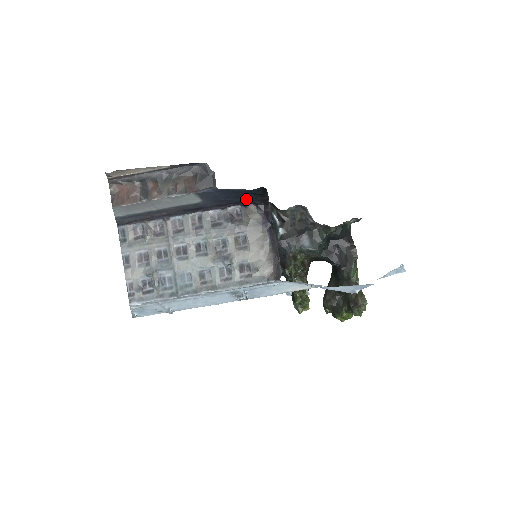
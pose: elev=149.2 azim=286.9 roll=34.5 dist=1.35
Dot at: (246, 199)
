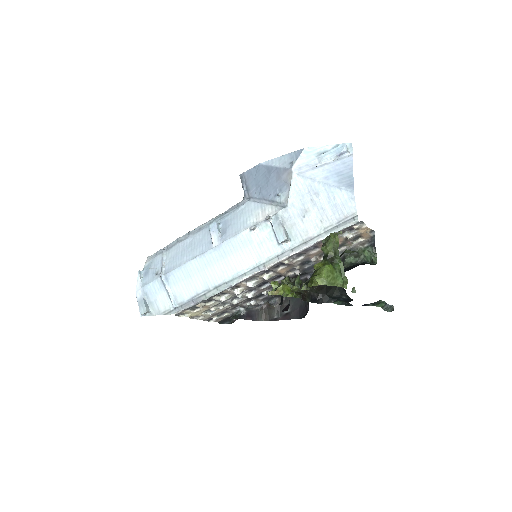
Dot at: occluded
